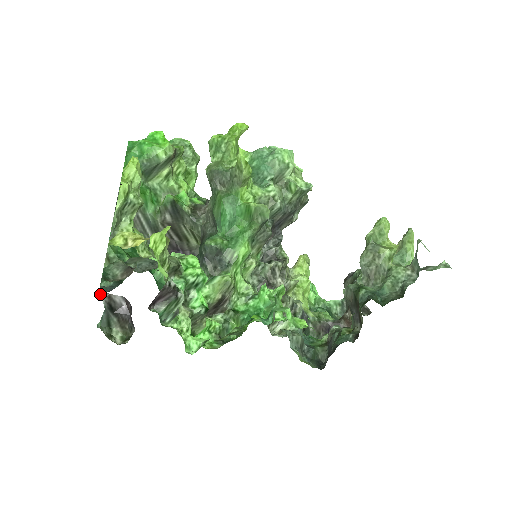
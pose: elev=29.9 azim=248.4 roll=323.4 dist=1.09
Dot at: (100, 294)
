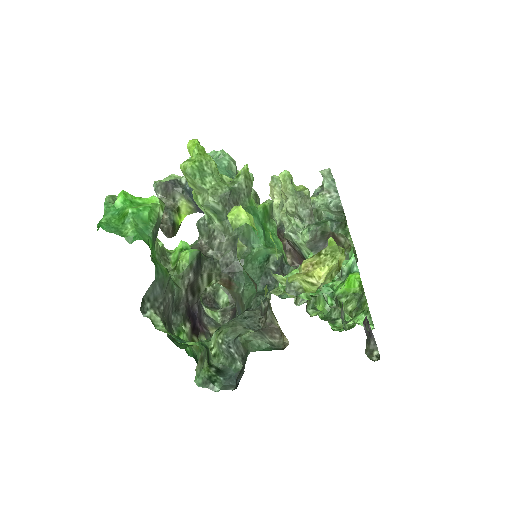
Dot at: (366, 327)
